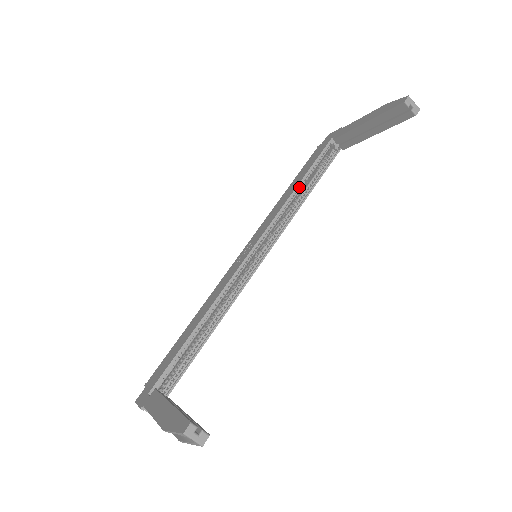
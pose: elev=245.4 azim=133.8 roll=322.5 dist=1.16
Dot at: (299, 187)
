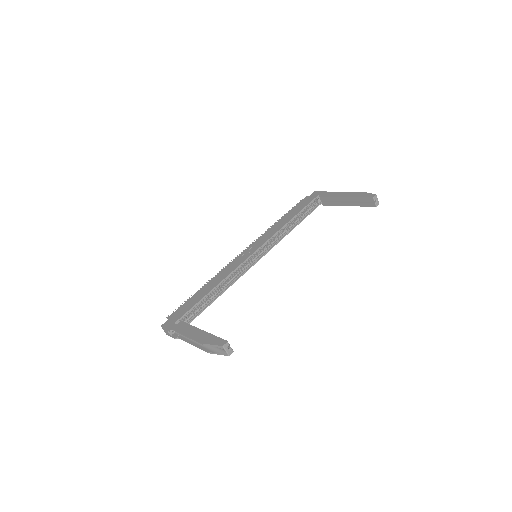
Dot at: (292, 220)
